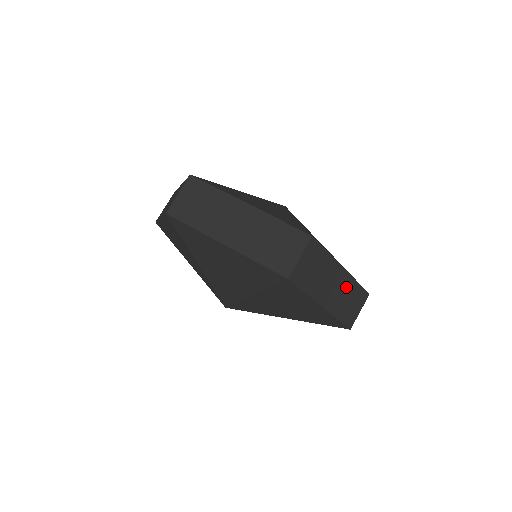
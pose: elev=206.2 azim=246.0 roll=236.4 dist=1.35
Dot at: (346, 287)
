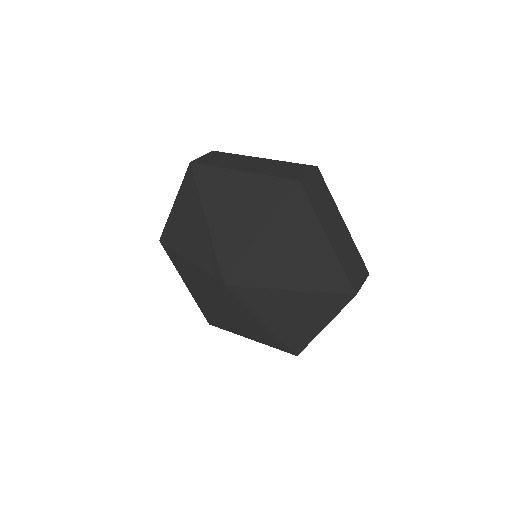
Dot at: occluded
